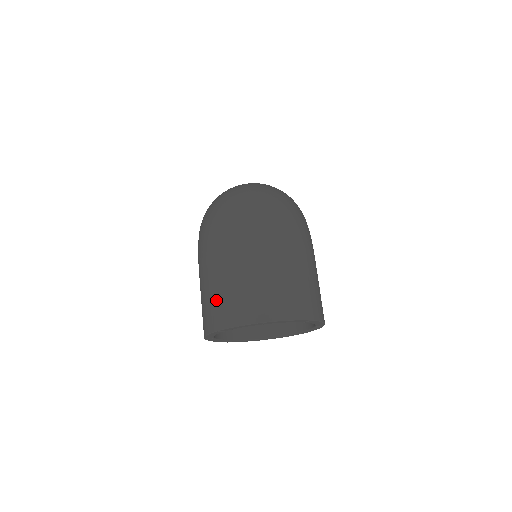
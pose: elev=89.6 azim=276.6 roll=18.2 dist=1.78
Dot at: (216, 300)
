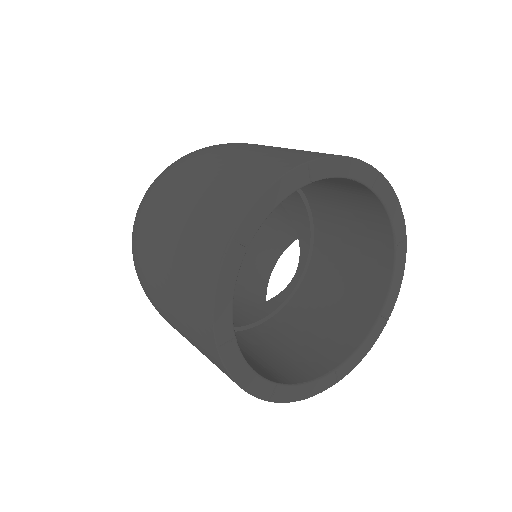
Dot at: (184, 318)
